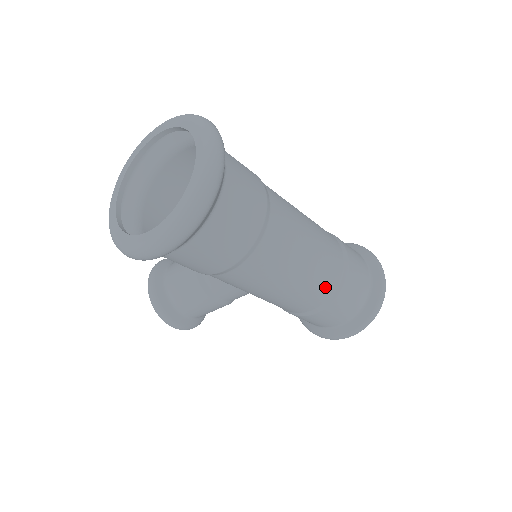
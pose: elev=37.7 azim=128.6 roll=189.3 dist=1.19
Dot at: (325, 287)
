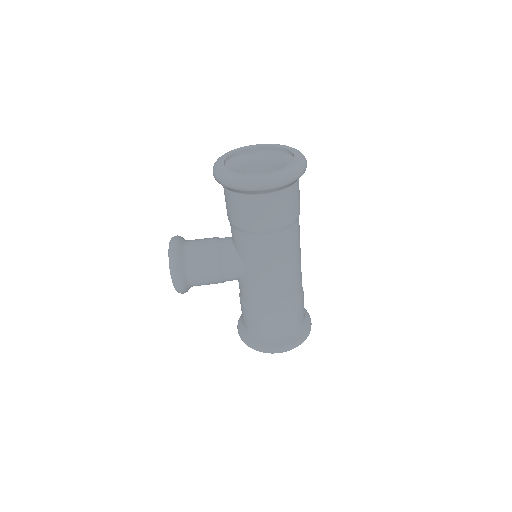
Dot at: (292, 293)
